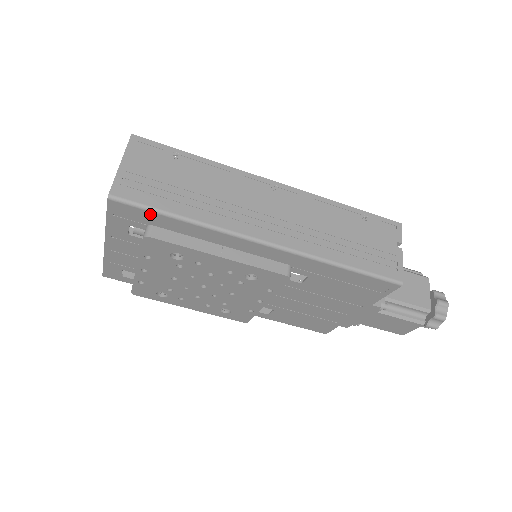
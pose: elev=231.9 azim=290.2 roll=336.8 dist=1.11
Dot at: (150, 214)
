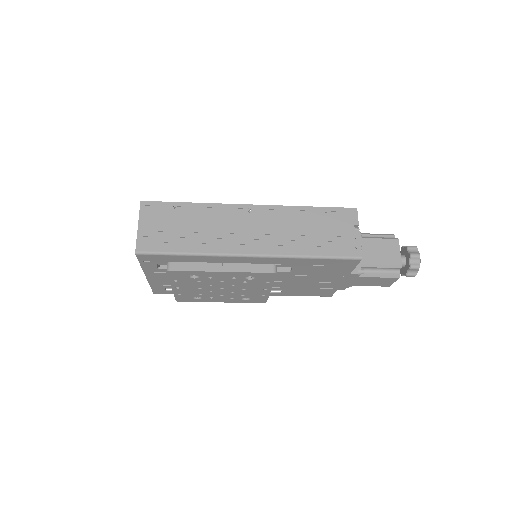
Dot at: (166, 256)
